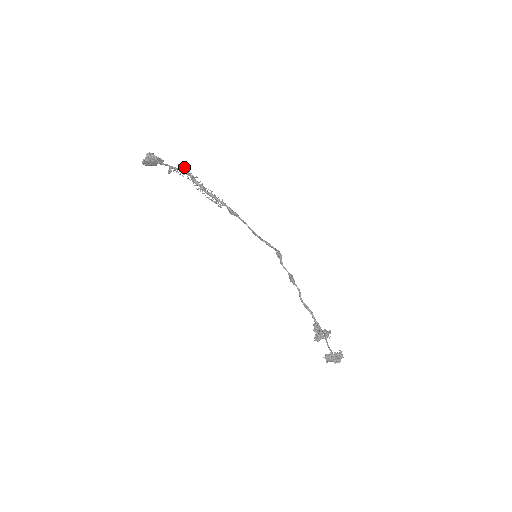
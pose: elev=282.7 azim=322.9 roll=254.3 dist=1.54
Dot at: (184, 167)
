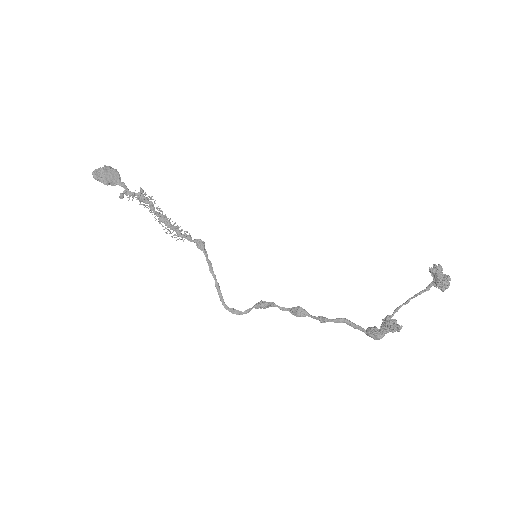
Dot at: (143, 197)
